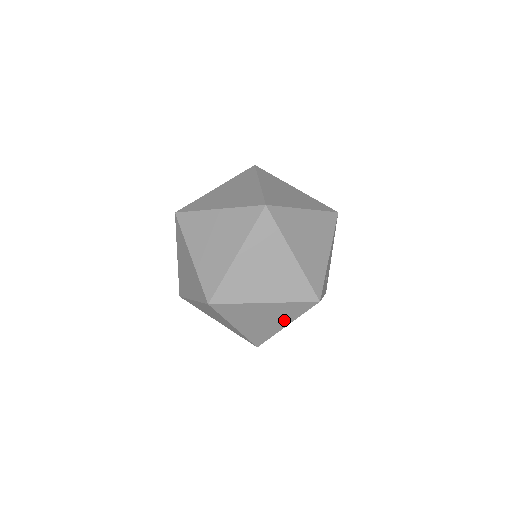
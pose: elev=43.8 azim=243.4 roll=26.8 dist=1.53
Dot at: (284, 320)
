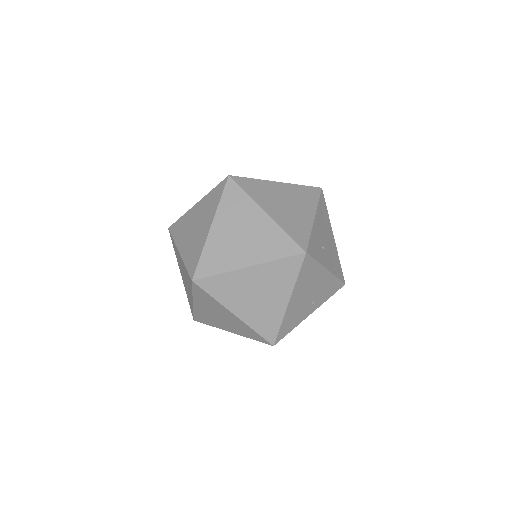
Dot at: (282, 292)
